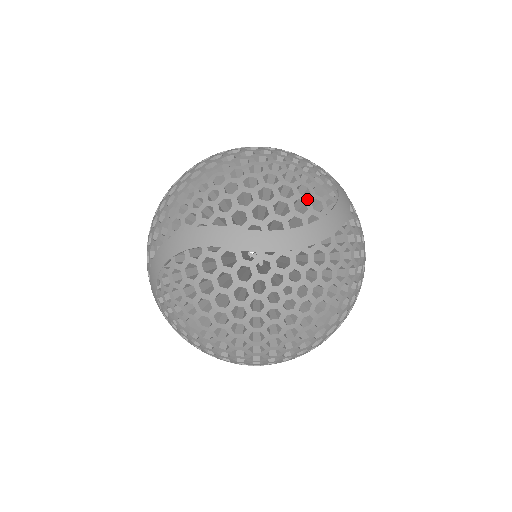
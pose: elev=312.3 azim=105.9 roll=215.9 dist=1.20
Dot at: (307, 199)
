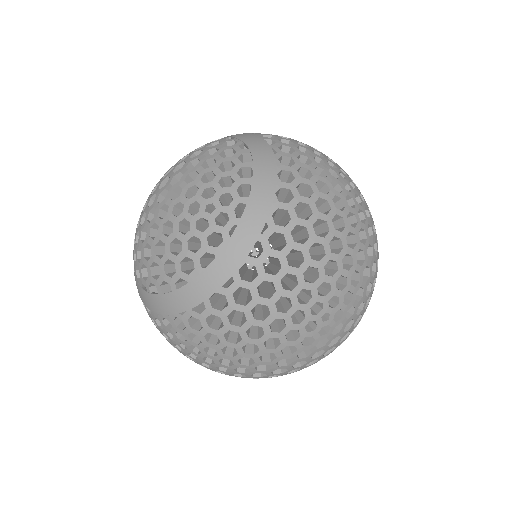
Dot at: (177, 259)
